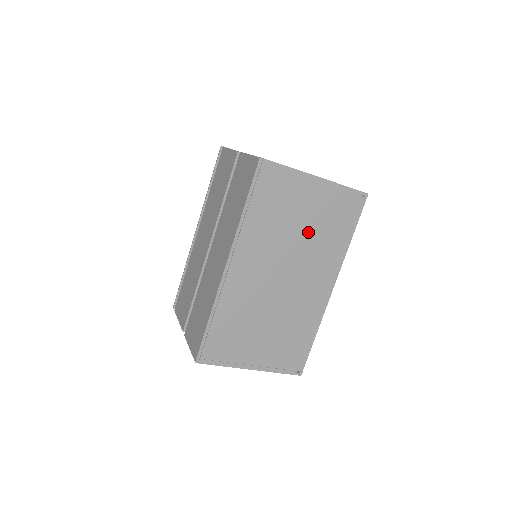
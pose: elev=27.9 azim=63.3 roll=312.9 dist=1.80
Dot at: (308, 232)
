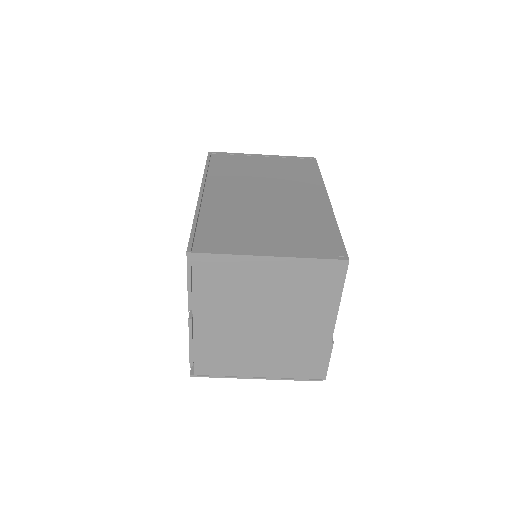
Dot at: (274, 174)
